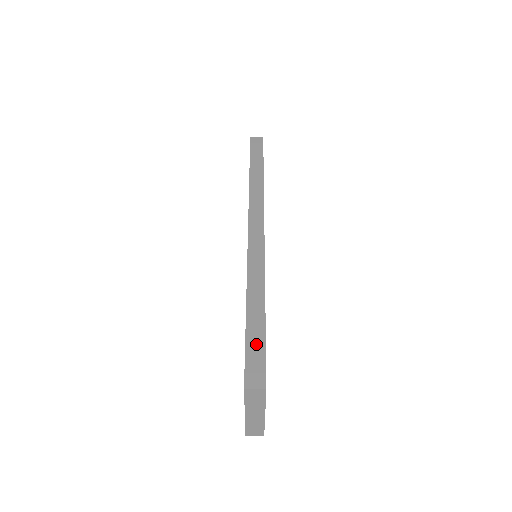
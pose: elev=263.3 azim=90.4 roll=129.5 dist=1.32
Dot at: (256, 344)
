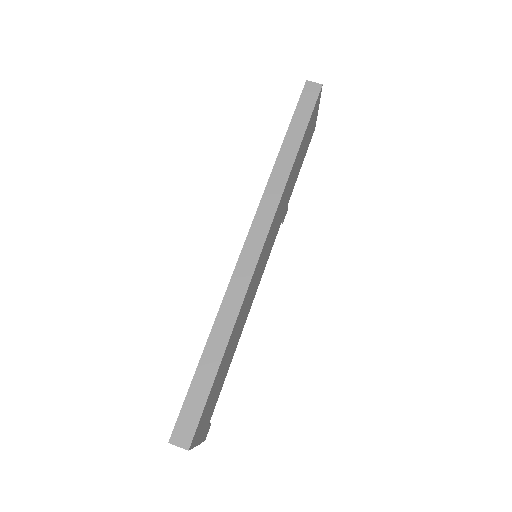
Dot at: (198, 396)
